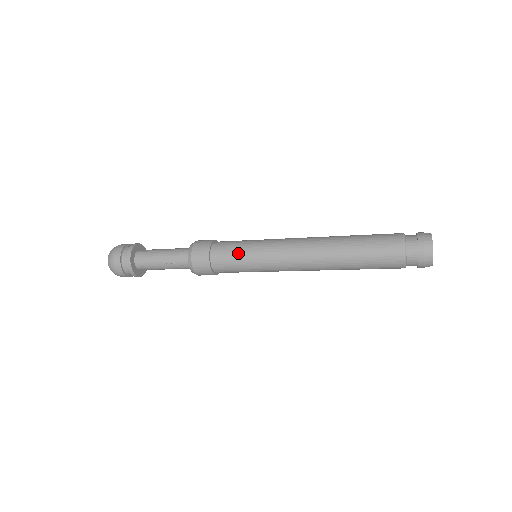
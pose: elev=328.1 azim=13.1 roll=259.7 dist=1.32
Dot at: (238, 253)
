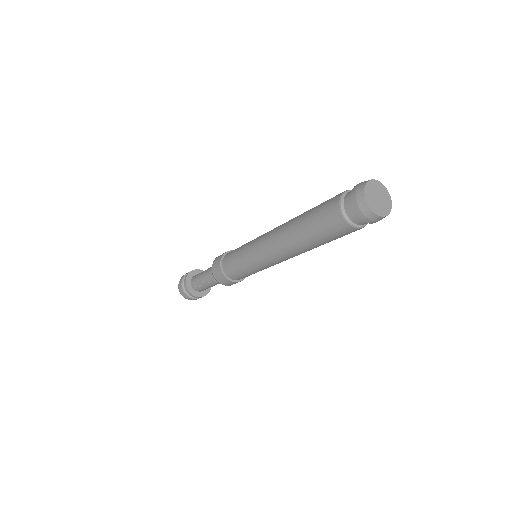
Dot at: (236, 260)
